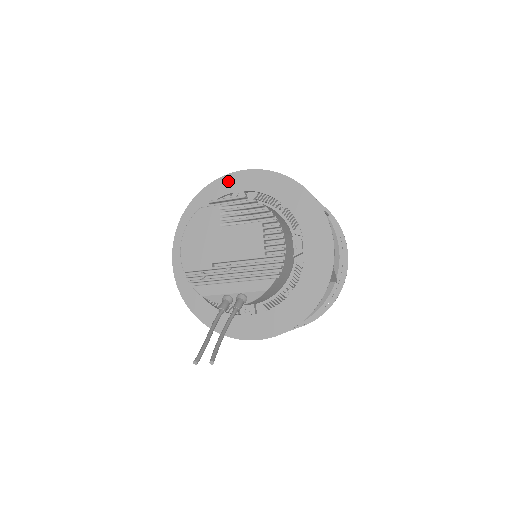
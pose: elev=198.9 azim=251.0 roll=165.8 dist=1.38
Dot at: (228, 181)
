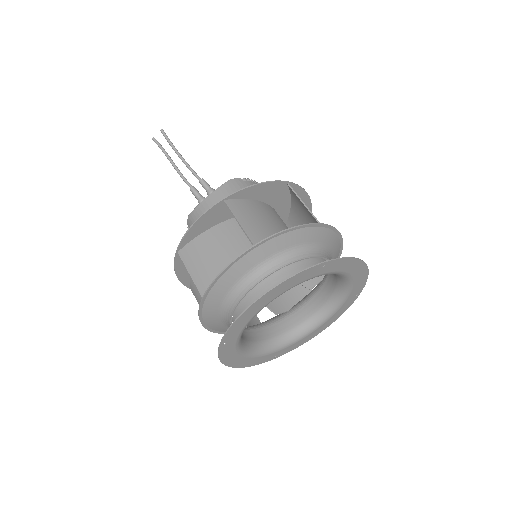
Dot at: occluded
